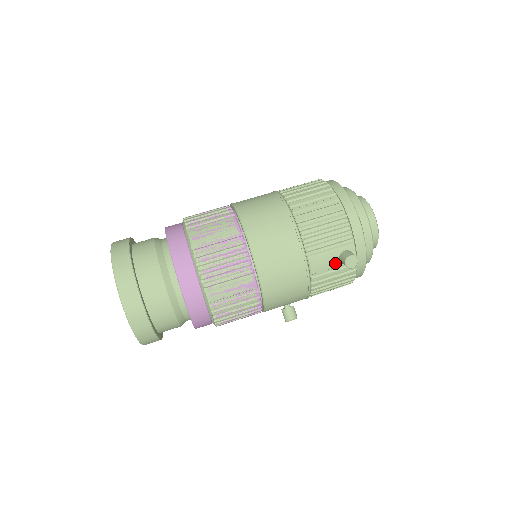
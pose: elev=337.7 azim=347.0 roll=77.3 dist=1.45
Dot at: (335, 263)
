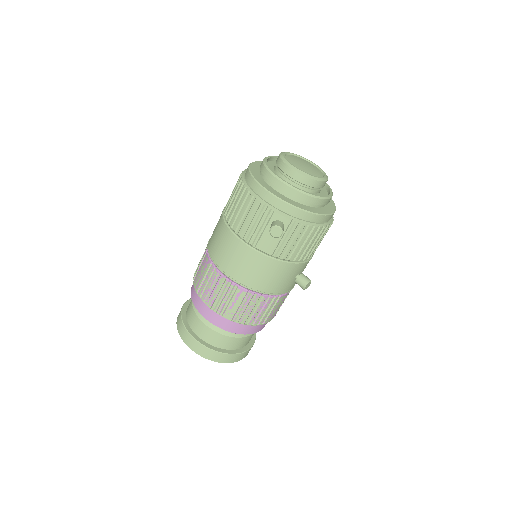
Dot at: occluded
